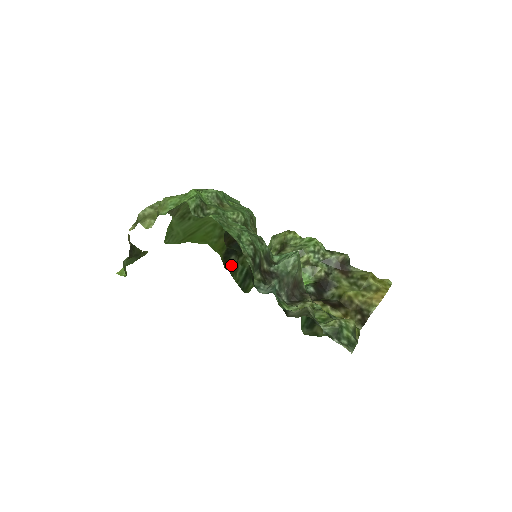
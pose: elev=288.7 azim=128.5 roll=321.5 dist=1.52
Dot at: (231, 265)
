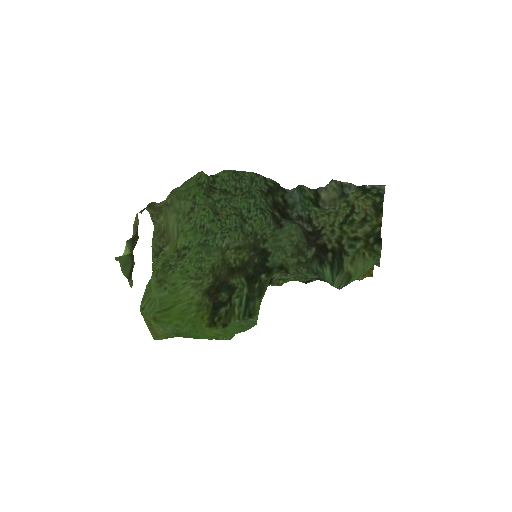
Dot at: (223, 316)
